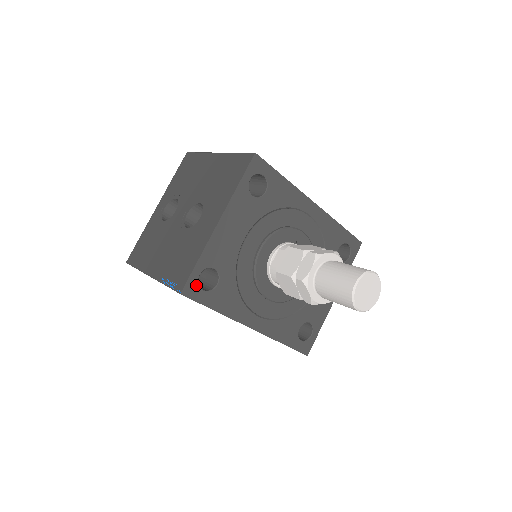
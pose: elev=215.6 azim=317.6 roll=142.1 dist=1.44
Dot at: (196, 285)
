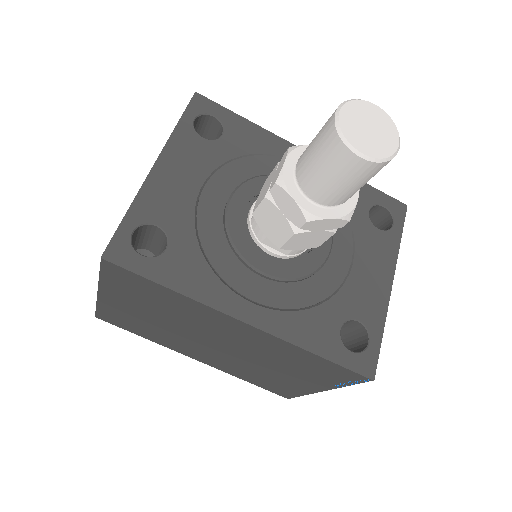
Dot at: (128, 247)
